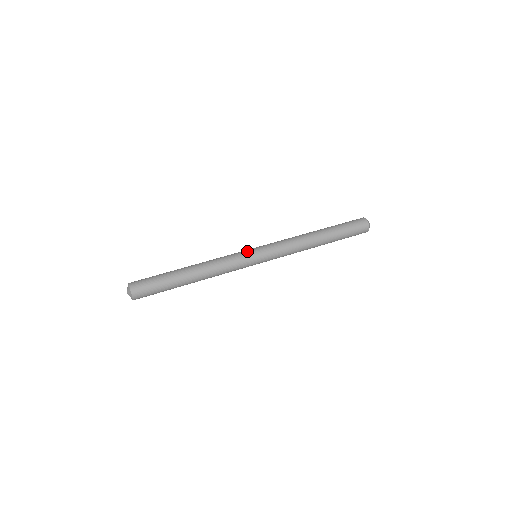
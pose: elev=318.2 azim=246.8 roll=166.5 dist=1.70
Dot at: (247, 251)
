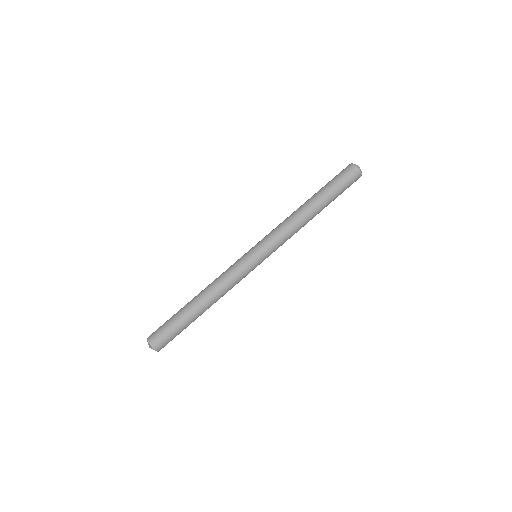
Dot at: (244, 256)
